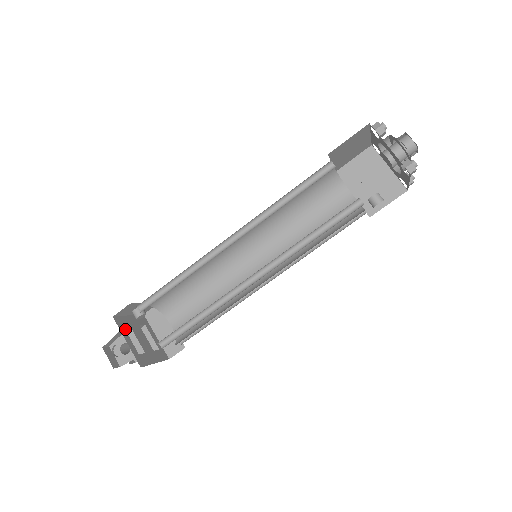
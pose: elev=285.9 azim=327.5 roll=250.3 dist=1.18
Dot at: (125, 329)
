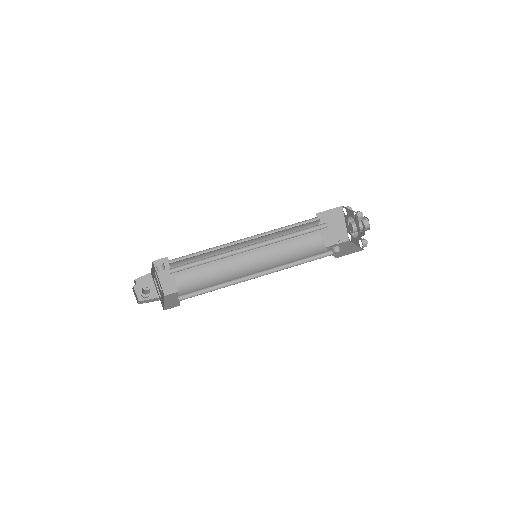
Dot at: (151, 279)
